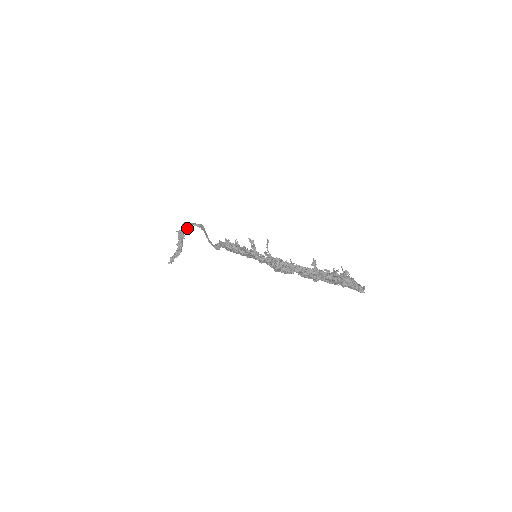
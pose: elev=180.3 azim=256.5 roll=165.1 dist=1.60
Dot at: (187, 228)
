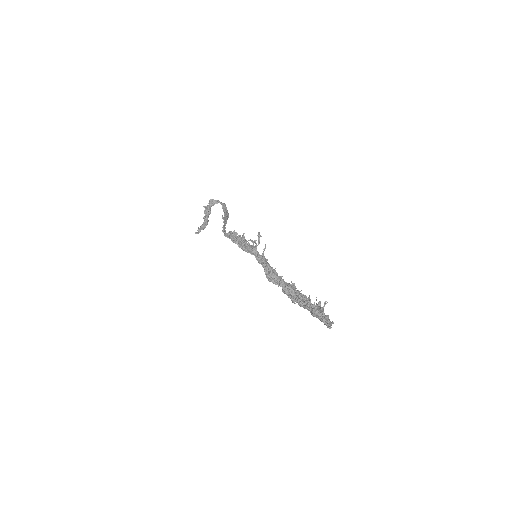
Dot at: (213, 205)
